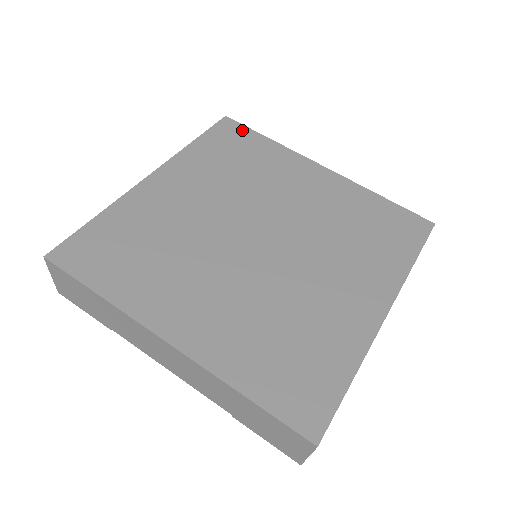
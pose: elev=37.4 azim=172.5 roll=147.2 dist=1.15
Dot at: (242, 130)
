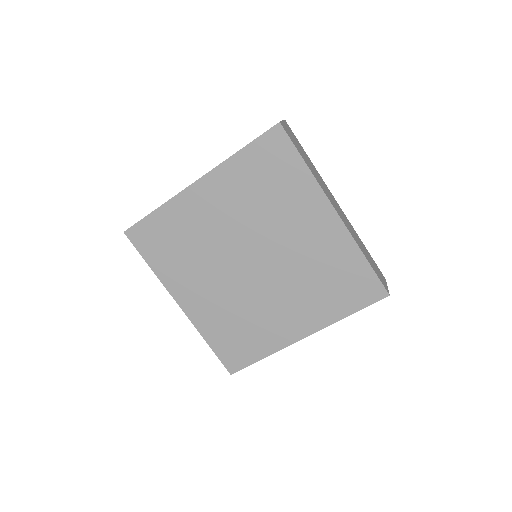
Dot at: (286, 147)
